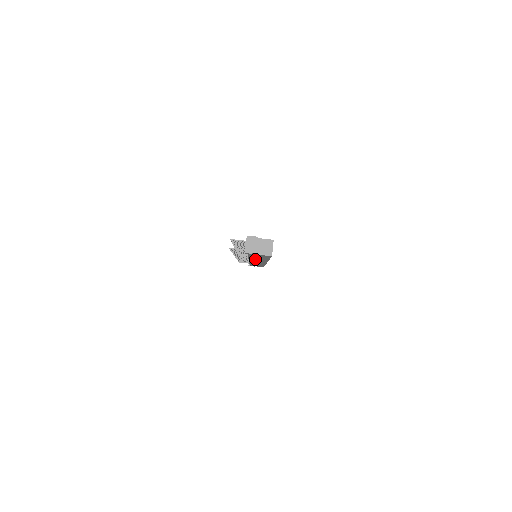
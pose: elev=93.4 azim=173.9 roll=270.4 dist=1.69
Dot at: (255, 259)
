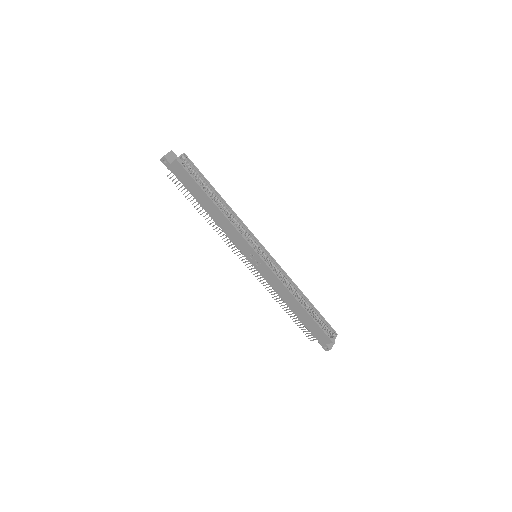
Dot at: (220, 222)
